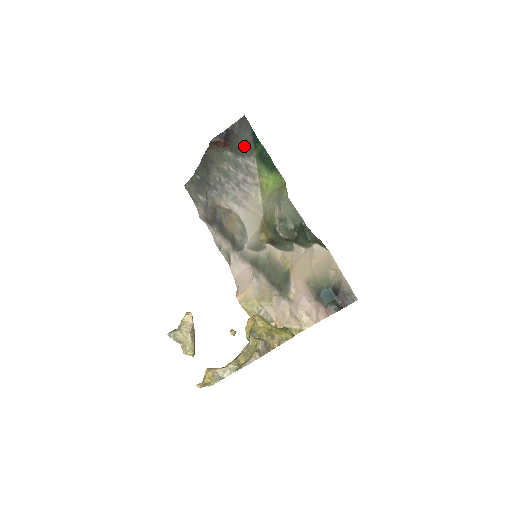
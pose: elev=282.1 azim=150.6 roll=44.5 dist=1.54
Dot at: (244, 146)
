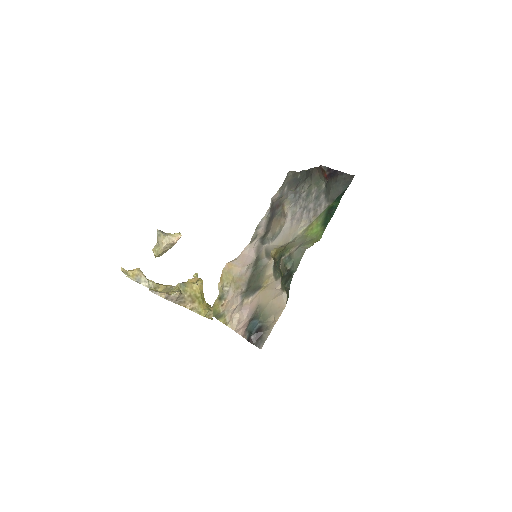
Dot at: (332, 192)
